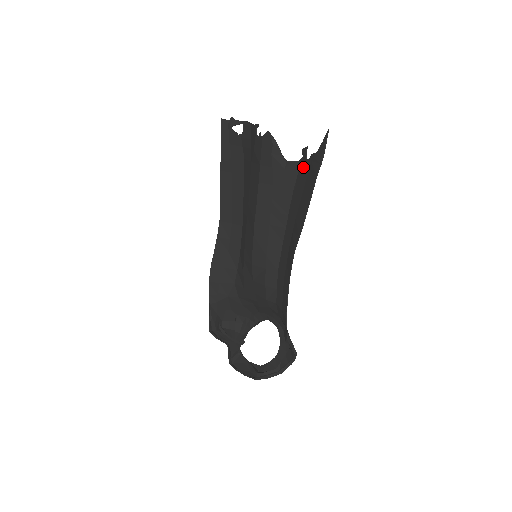
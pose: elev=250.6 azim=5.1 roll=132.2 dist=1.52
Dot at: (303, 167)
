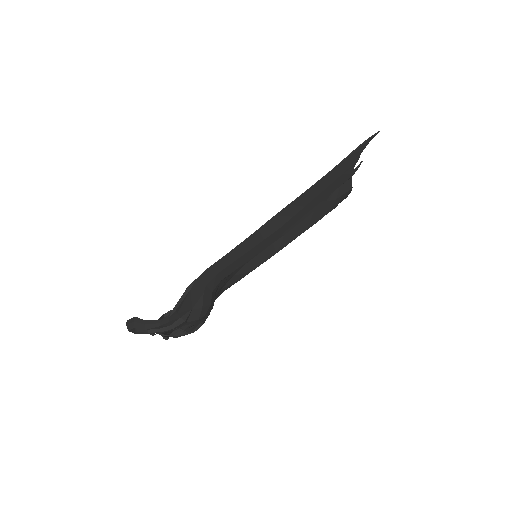
Dot at: (346, 176)
